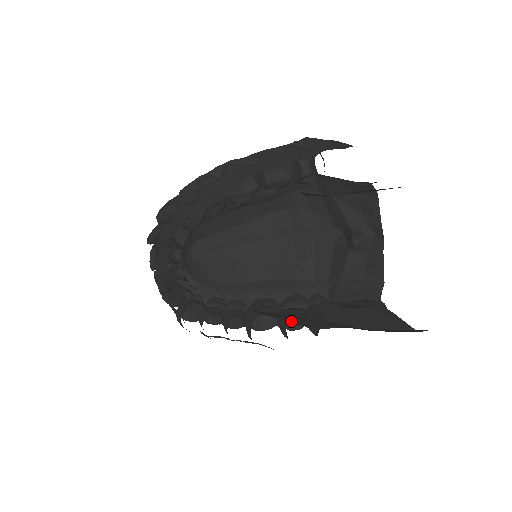
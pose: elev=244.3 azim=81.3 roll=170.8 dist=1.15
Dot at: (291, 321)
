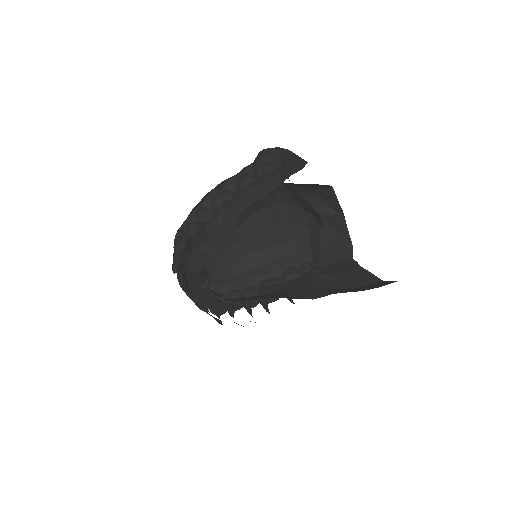
Dot at: (297, 297)
